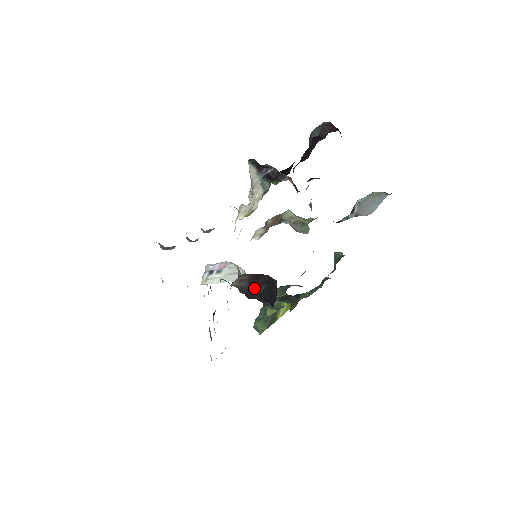
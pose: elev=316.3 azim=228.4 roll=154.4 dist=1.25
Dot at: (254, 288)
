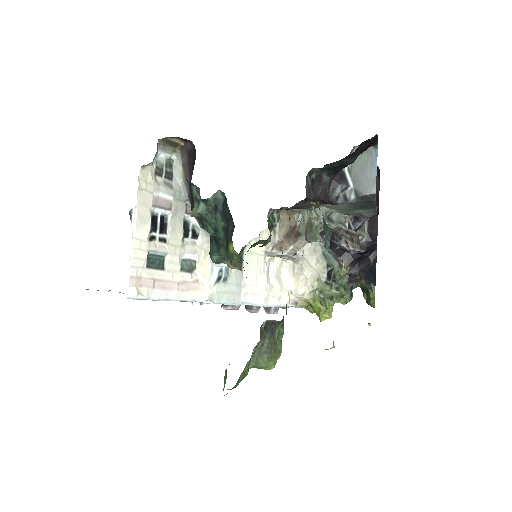
Dot at: occluded
